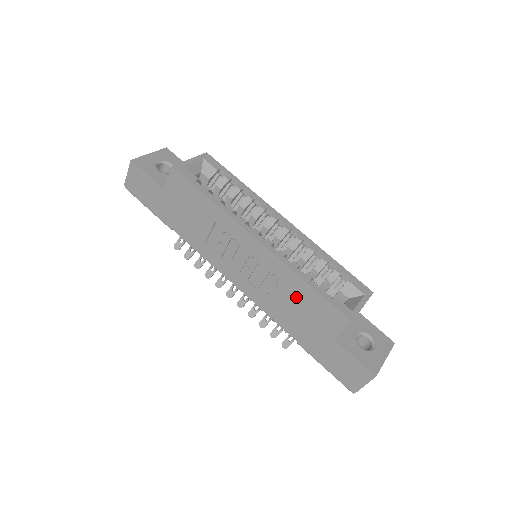
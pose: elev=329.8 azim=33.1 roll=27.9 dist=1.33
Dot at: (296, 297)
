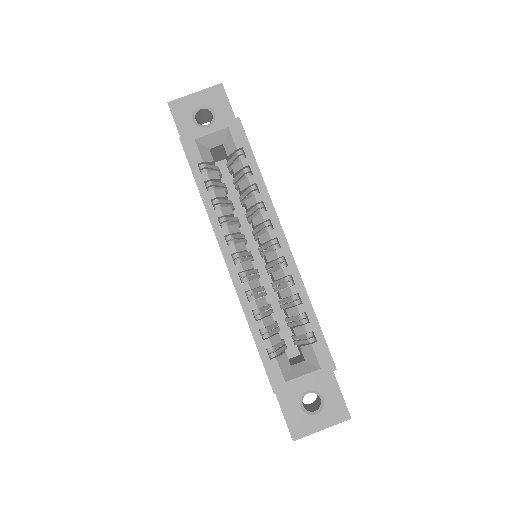
Dot at: occluded
